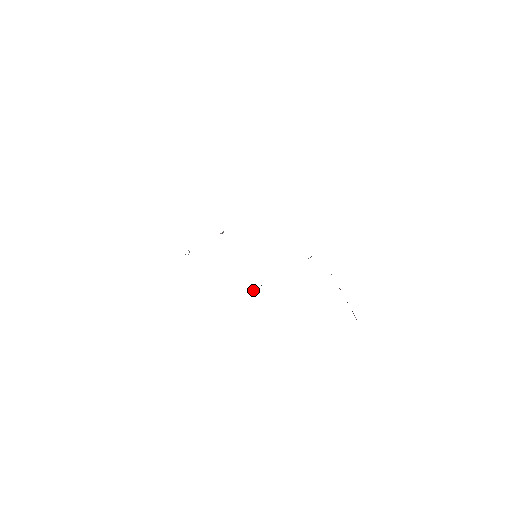
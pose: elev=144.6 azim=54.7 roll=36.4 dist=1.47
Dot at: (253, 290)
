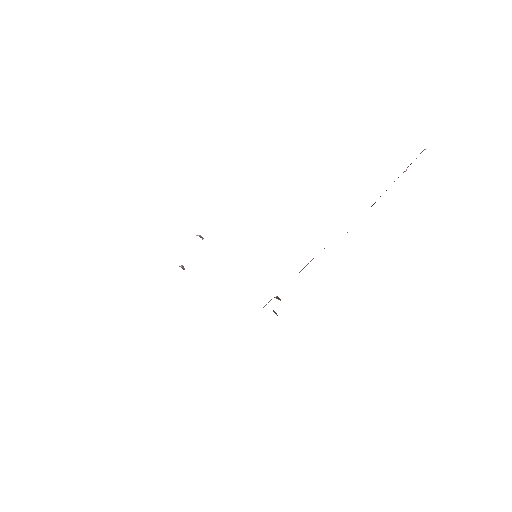
Dot at: occluded
